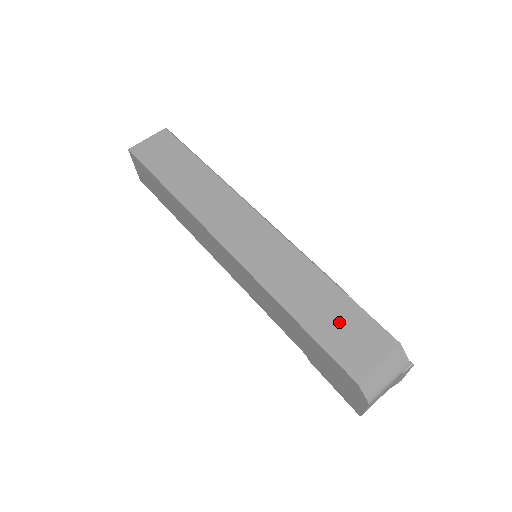
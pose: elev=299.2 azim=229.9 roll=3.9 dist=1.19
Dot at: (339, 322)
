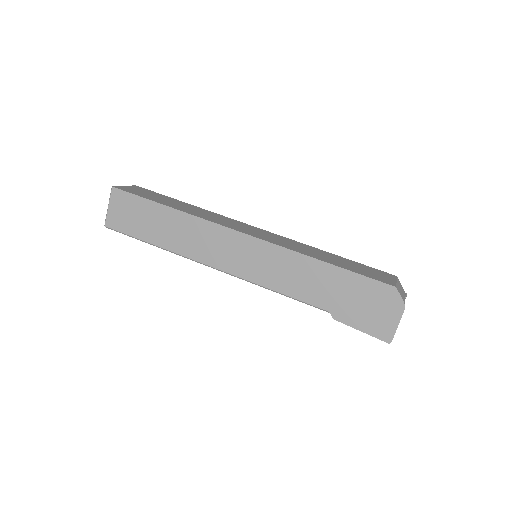
Dot at: (355, 266)
